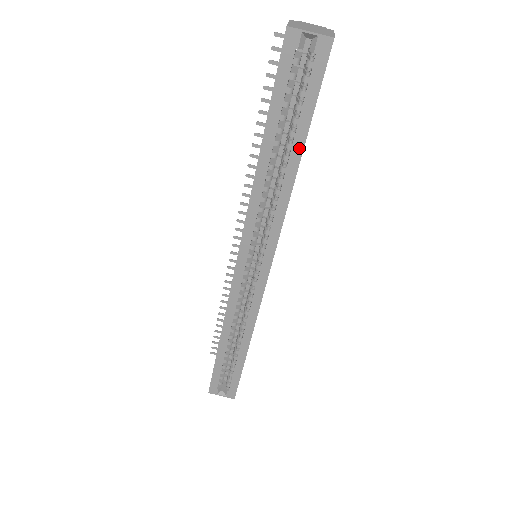
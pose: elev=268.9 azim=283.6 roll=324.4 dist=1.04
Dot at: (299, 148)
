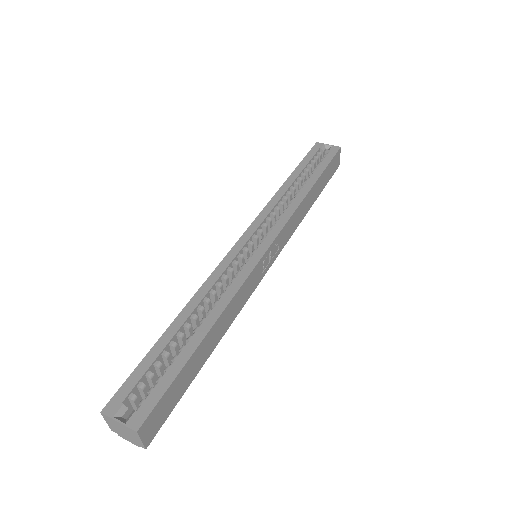
Dot at: (314, 179)
